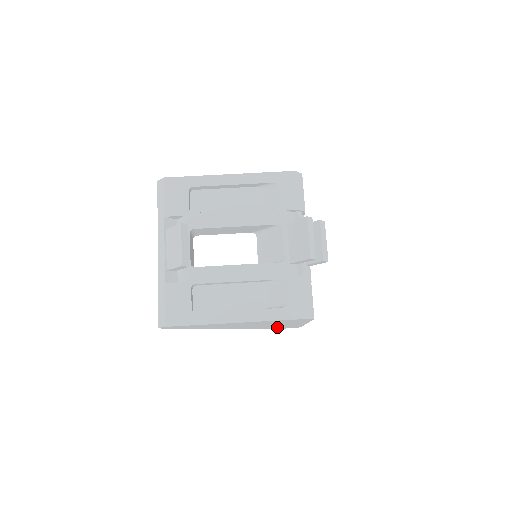
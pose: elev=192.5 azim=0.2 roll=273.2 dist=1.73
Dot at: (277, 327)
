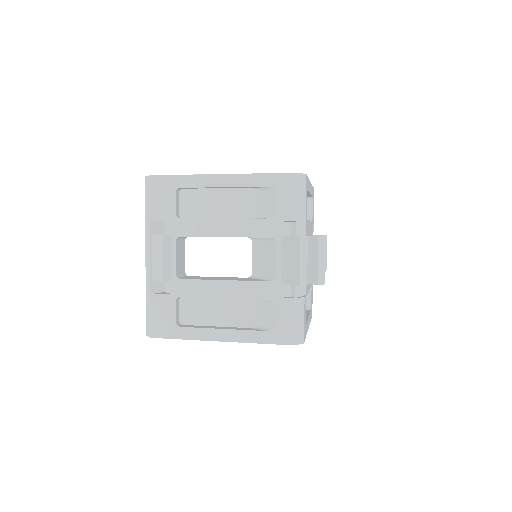
Dot at: occluded
